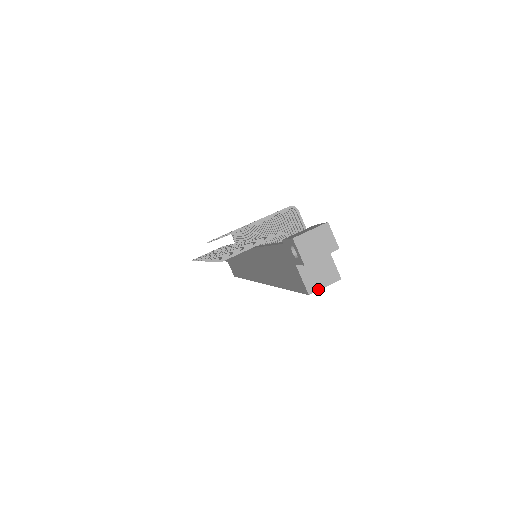
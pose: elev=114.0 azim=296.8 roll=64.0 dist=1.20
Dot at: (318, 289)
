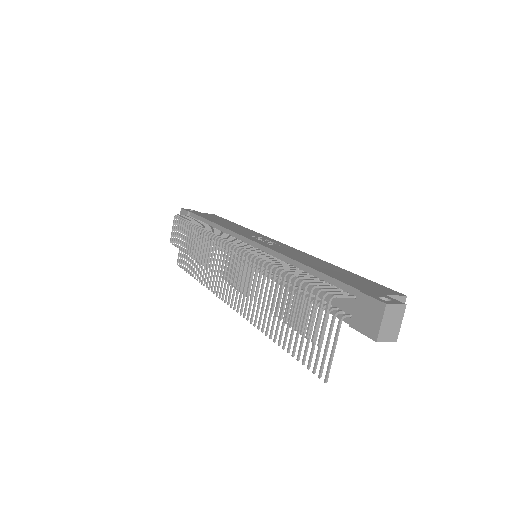
Dot at: occluded
